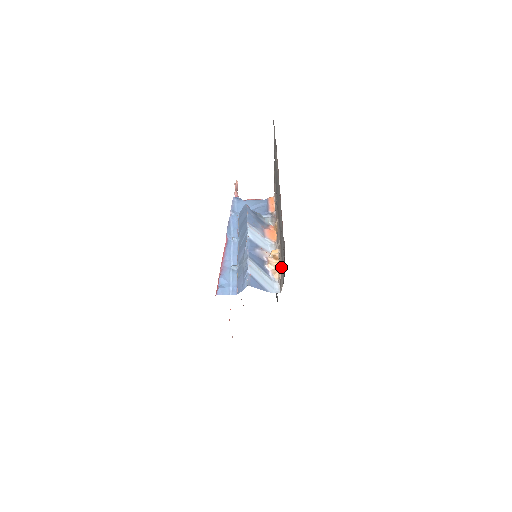
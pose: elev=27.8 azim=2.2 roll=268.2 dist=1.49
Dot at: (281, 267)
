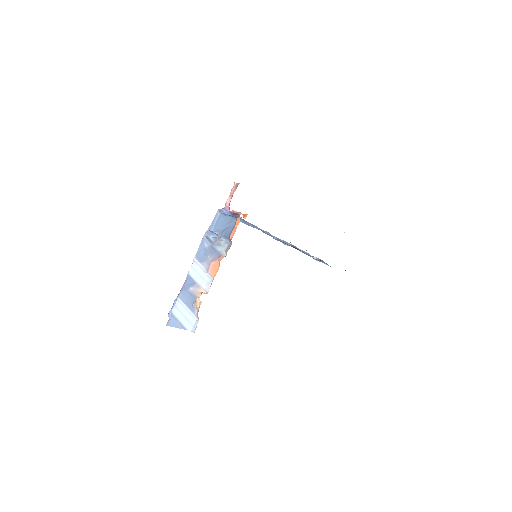
Dot at: occluded
